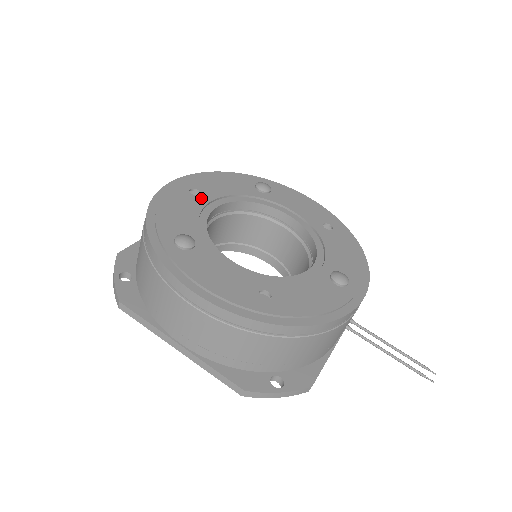
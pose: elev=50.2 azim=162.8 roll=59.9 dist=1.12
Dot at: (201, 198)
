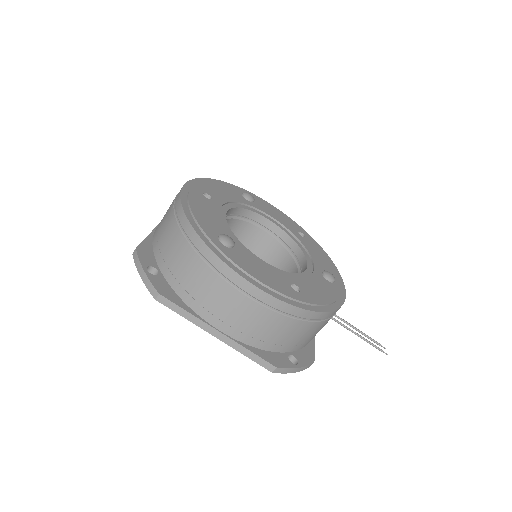
Dot at: (214, 202)
